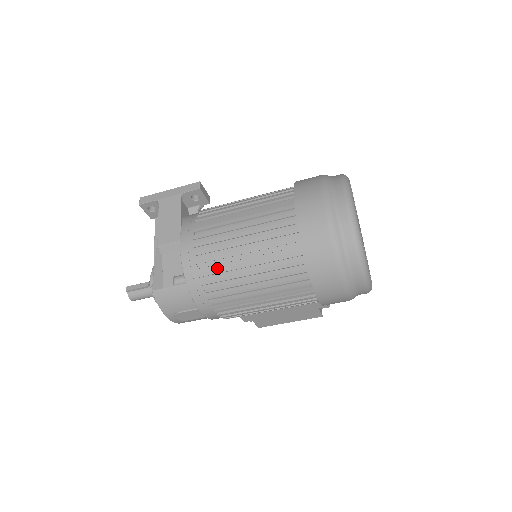
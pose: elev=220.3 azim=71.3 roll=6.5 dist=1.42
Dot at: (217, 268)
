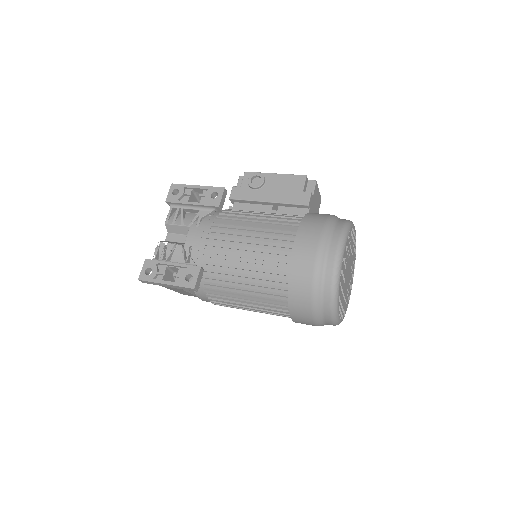
Dot at: occluded
